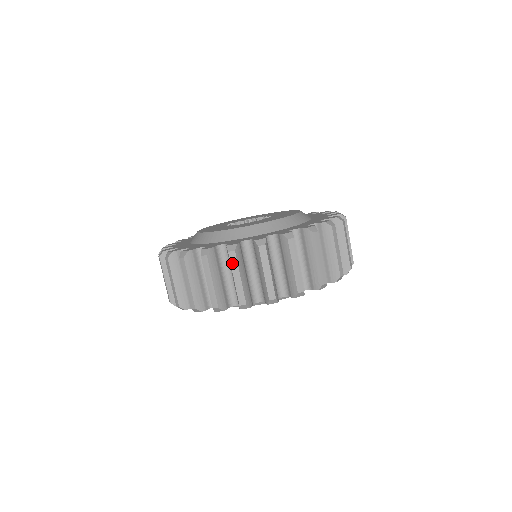
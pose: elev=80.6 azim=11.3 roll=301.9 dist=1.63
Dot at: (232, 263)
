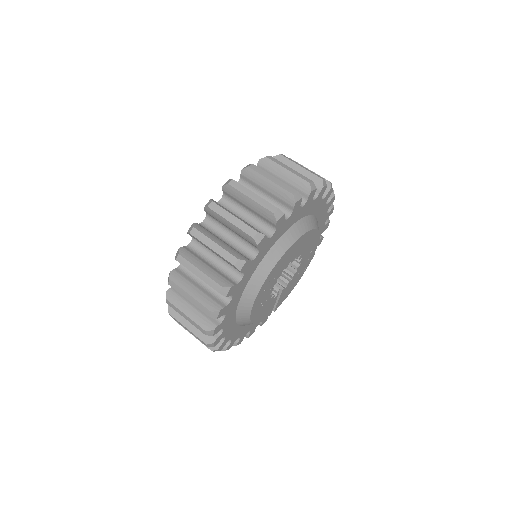
Dot at: (185, 265)
